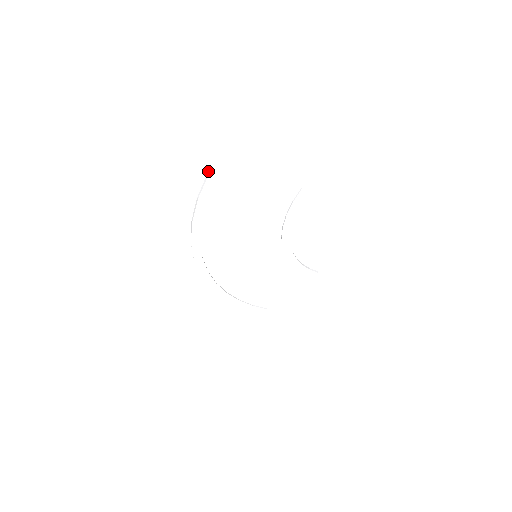
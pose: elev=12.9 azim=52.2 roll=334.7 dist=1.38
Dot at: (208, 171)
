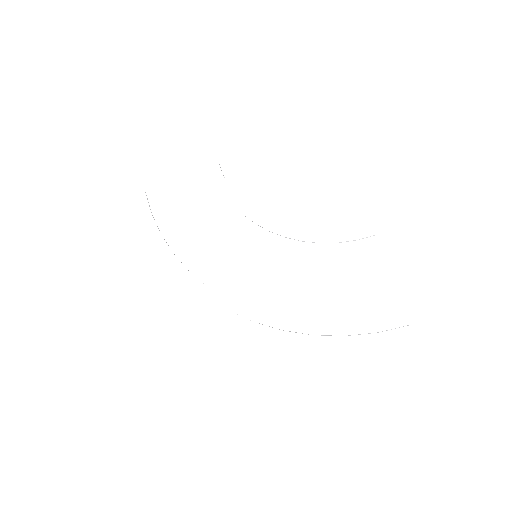
Dot at: occluded
